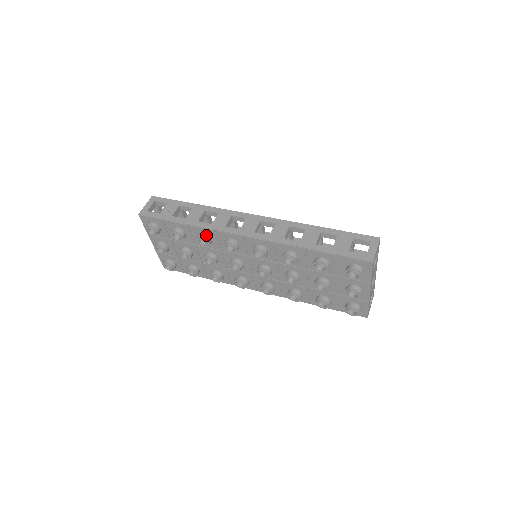
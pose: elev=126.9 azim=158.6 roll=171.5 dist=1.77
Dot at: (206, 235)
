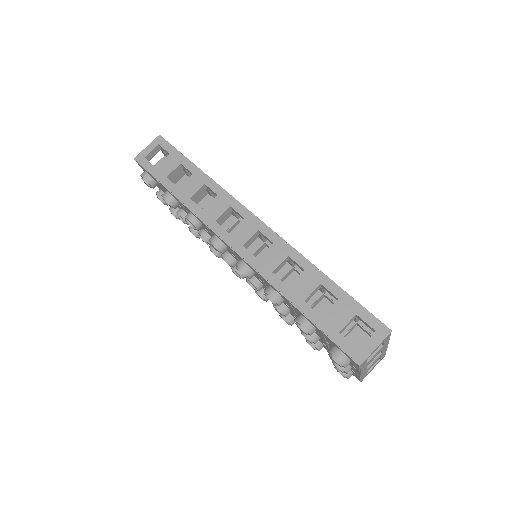
Dot at: (194, 219)
